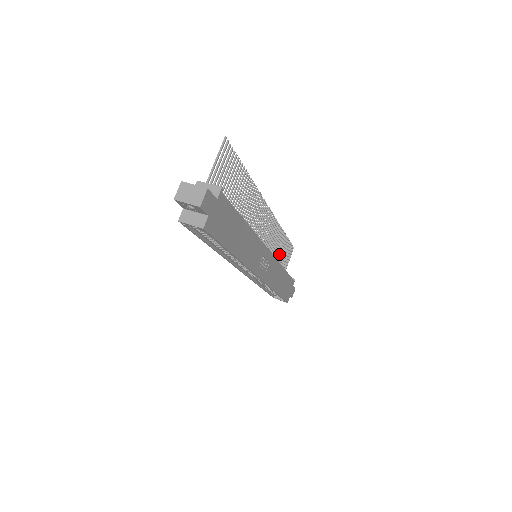
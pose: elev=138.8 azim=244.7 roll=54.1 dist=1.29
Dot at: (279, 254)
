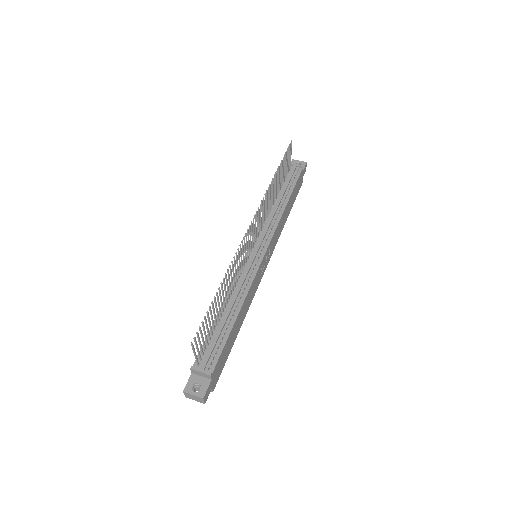
Dot at: (277, 185)
